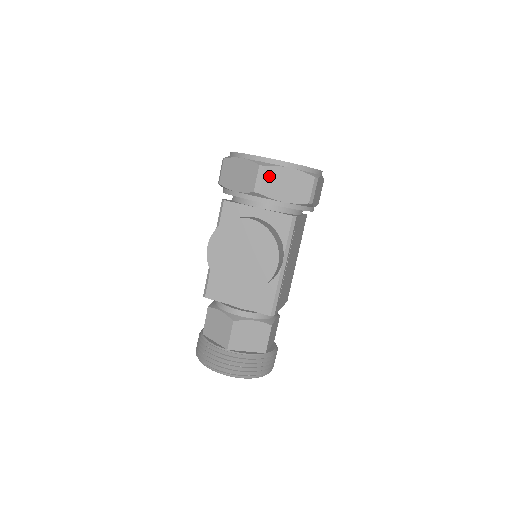
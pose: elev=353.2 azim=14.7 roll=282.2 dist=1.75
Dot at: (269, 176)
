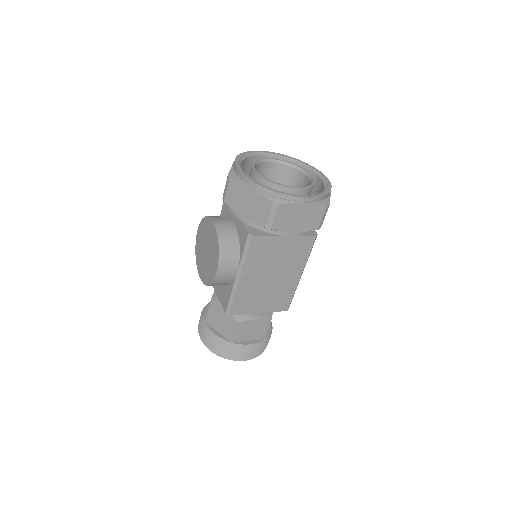
Dot at: (233, 188)
